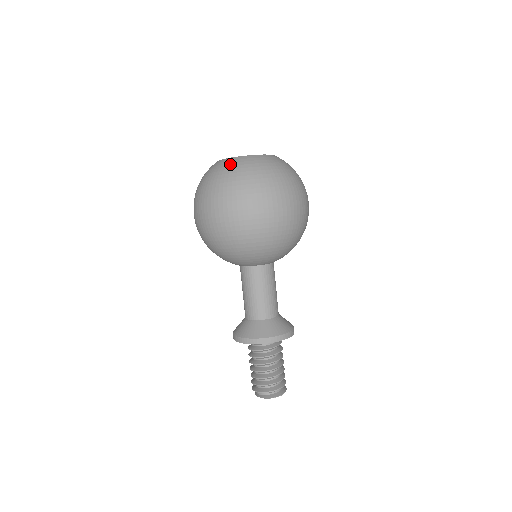
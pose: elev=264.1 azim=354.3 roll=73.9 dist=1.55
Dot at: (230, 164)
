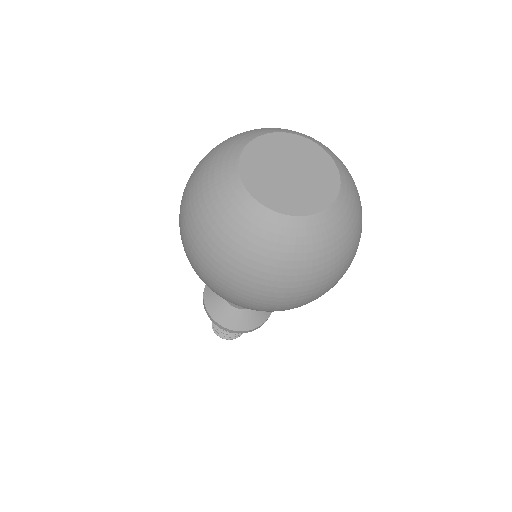
Dot at: (219, 182)
